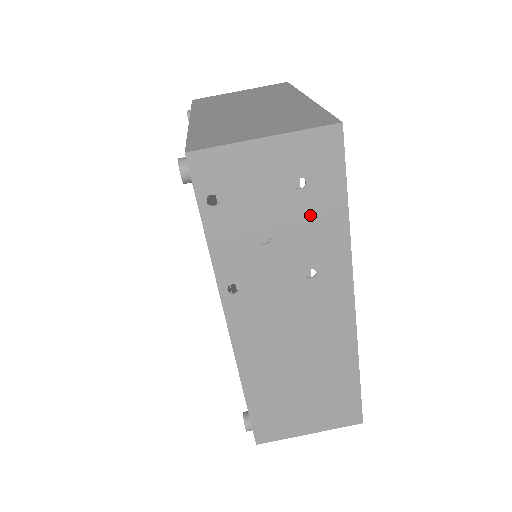
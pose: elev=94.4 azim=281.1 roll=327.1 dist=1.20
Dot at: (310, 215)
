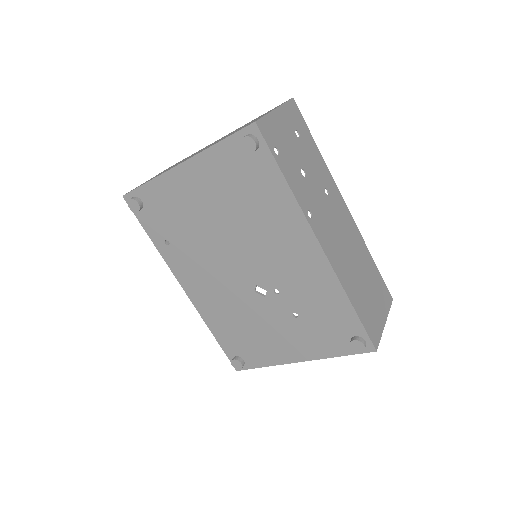
Dot at: (309, 153)
